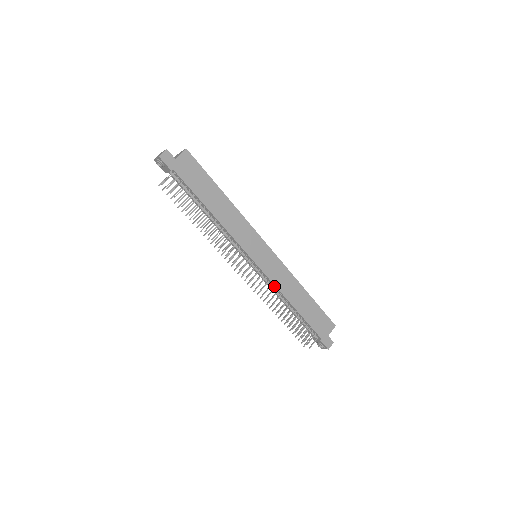
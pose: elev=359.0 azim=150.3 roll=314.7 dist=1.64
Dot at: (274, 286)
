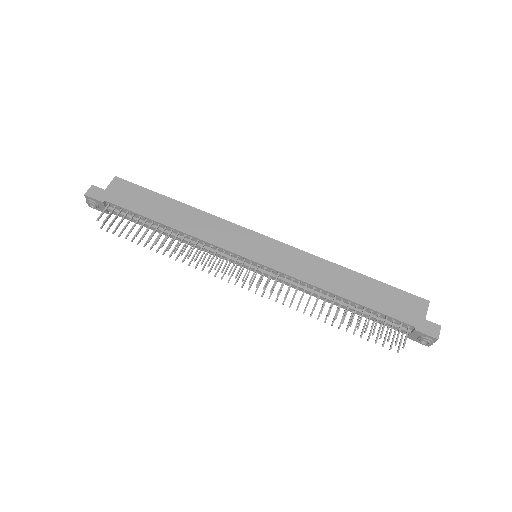
Dot at: (297, 281)
